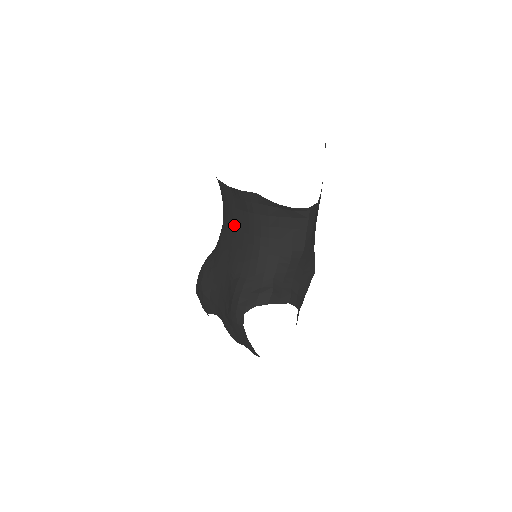
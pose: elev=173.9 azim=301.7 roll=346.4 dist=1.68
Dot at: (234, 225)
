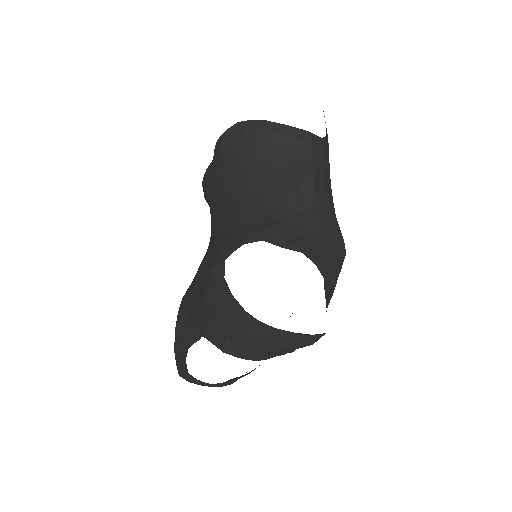
Dot at: (219, 202)
